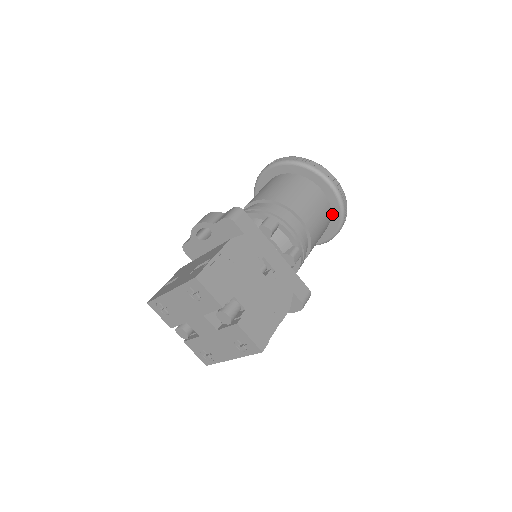
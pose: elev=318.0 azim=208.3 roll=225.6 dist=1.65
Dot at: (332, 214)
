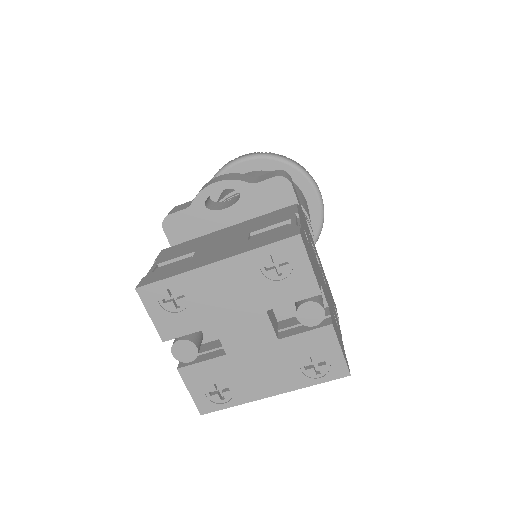
Dot at: occluded
